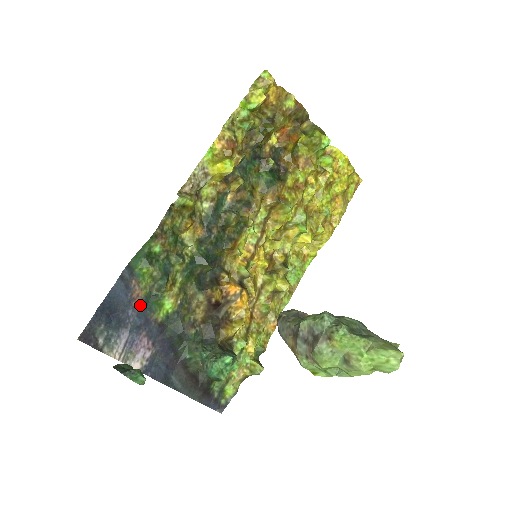
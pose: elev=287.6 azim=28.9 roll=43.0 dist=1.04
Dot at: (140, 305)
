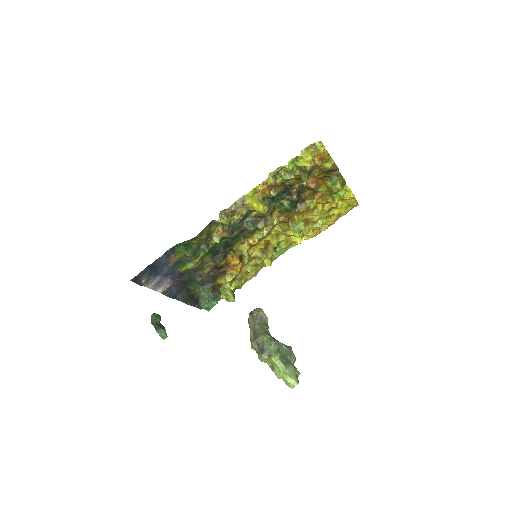
Dot at: (172, 265)
